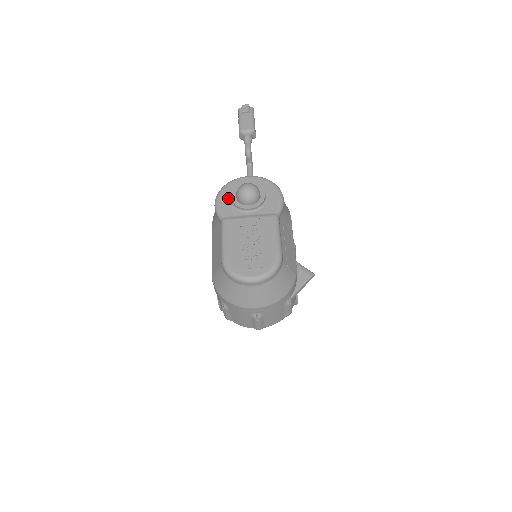
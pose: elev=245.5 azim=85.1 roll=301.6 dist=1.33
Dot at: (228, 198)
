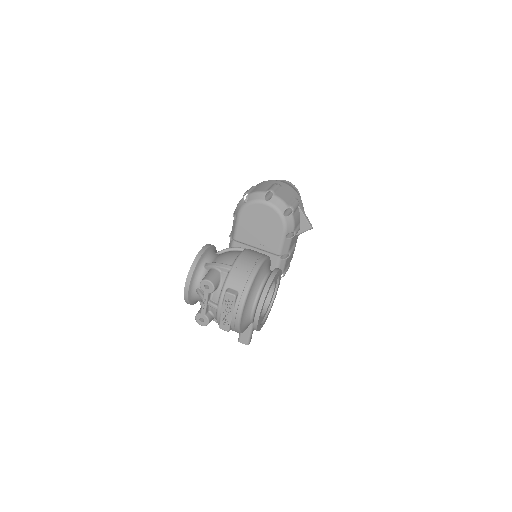
Dot at: occluded
